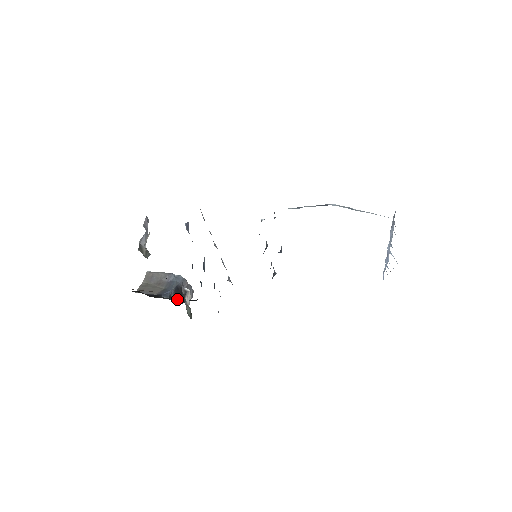
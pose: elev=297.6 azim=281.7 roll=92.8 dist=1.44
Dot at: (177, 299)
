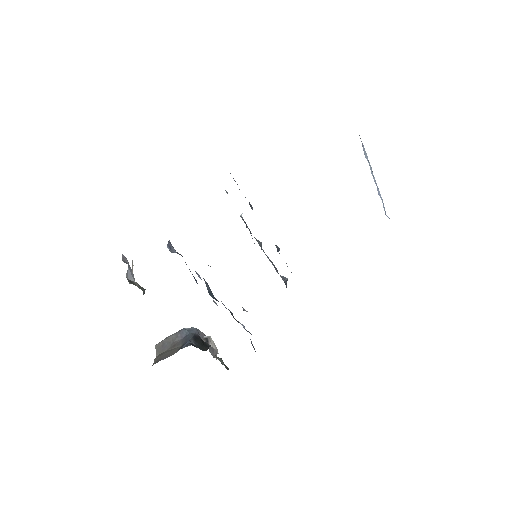
Dot at: (201, 347)
